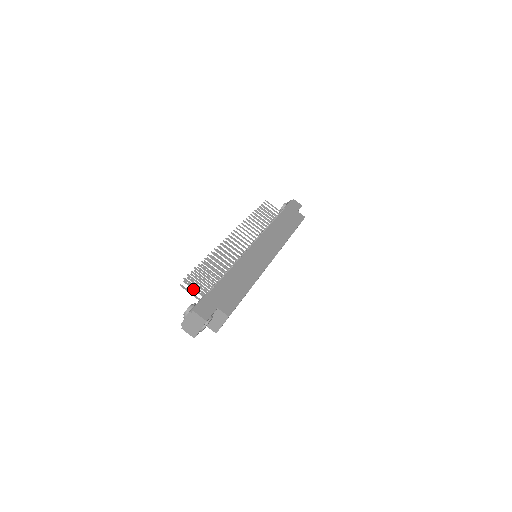
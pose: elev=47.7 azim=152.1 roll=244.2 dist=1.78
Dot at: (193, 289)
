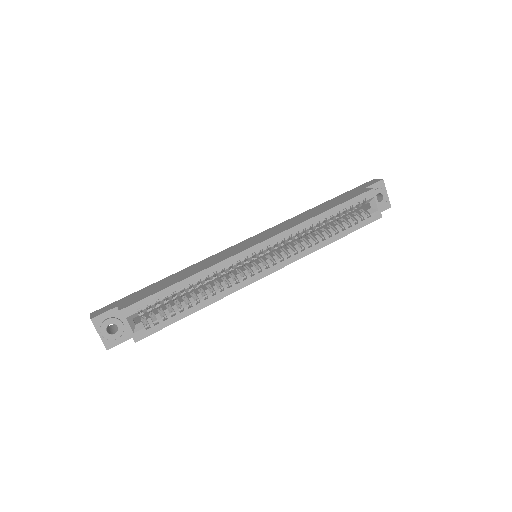
Dot at: occluded
